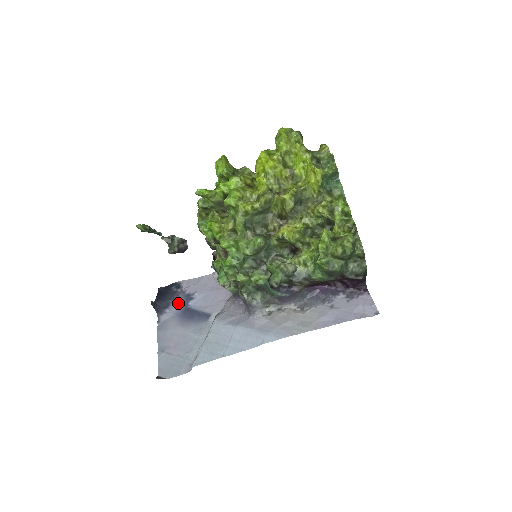
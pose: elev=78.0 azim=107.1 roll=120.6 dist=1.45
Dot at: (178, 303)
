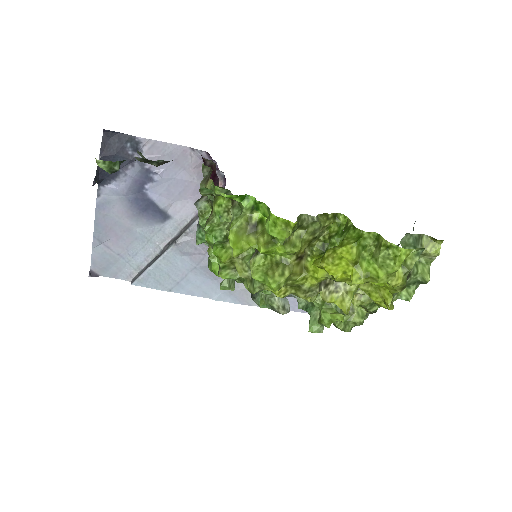
Dot at: (131, 179)
